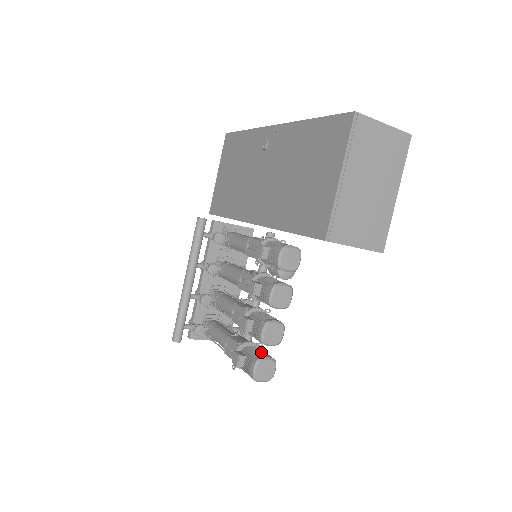
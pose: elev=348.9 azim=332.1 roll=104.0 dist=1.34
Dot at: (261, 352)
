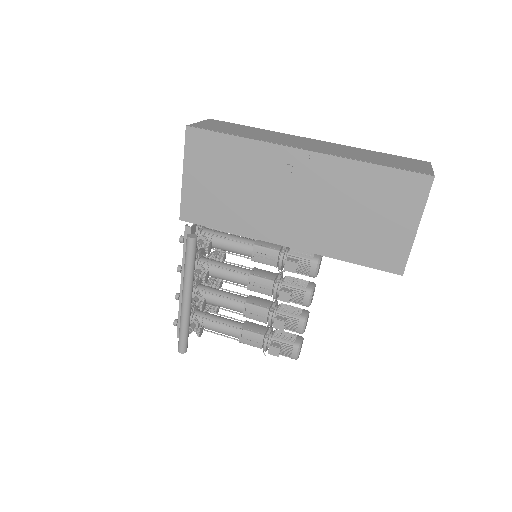
Dot at: (289, 335)
